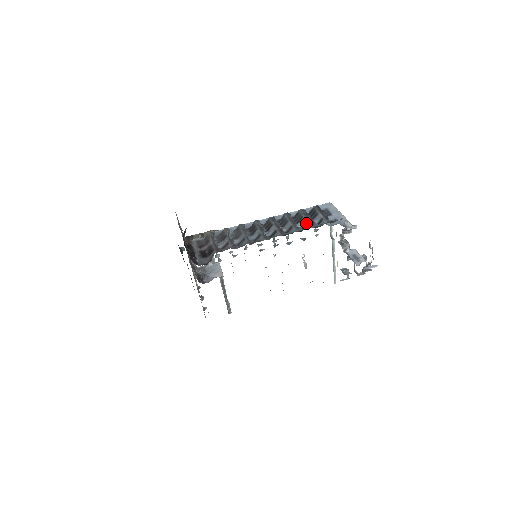
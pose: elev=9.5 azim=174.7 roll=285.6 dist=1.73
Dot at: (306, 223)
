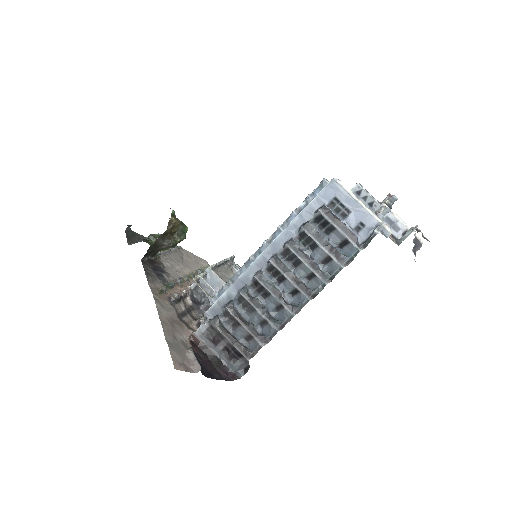
Dot at: (329, 258)
